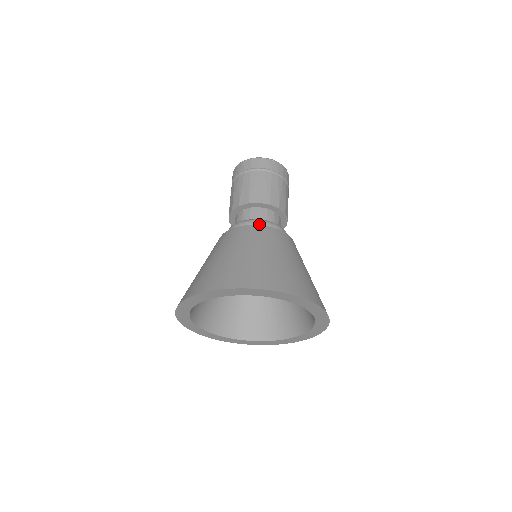
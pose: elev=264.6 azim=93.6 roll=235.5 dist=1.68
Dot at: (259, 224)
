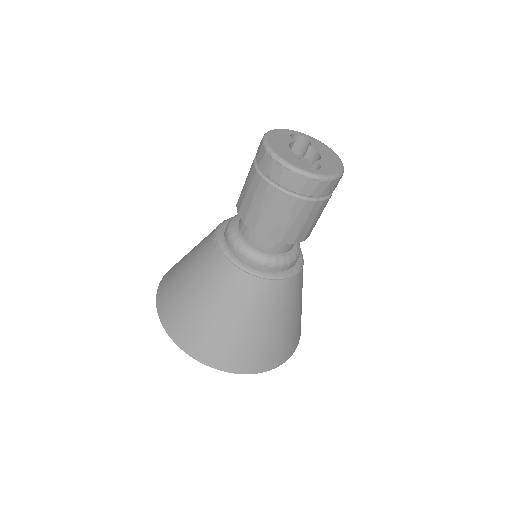
Dot at: (270, 269)
